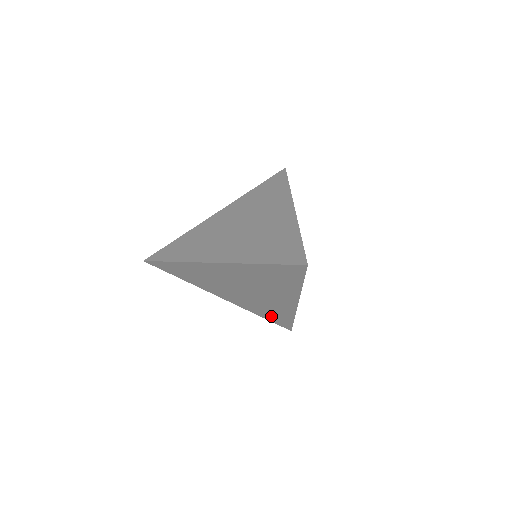
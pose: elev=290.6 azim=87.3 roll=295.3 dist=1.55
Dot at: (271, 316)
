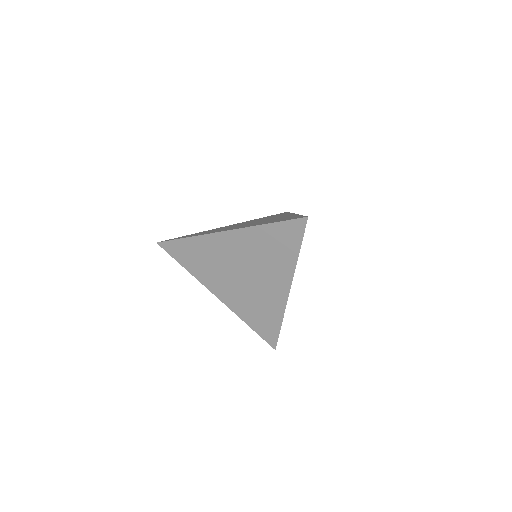
Dot at: occluded
